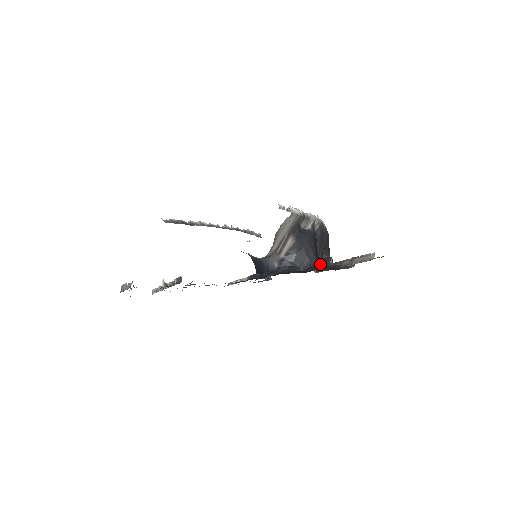
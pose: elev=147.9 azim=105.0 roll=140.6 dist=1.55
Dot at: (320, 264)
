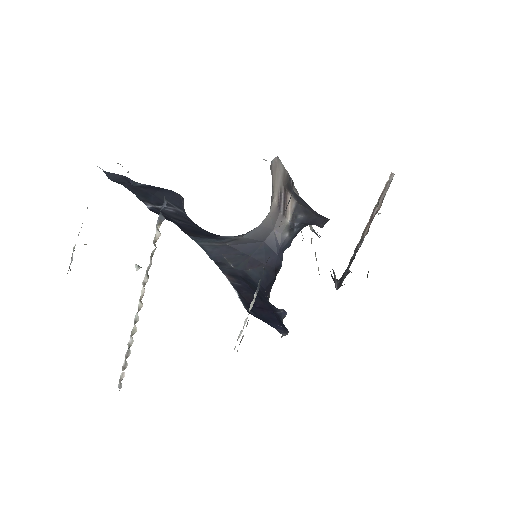
Dot at: occluded
